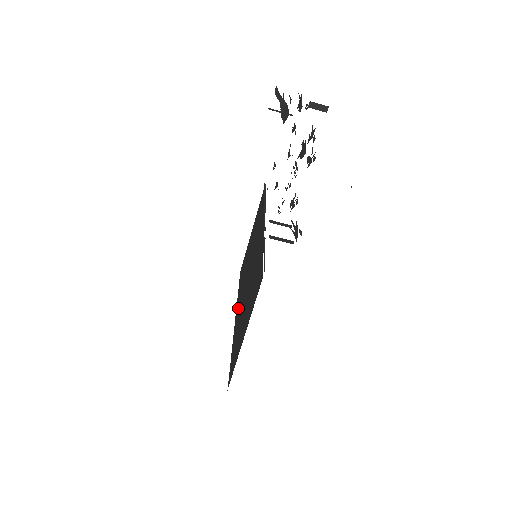
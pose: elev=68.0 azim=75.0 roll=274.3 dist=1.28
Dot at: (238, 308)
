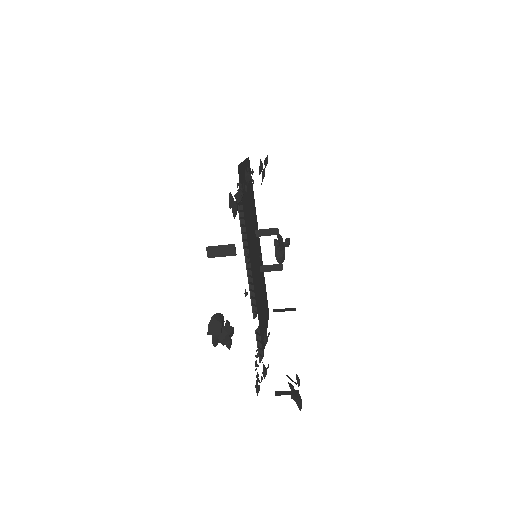
Dot at: (258, 244)
